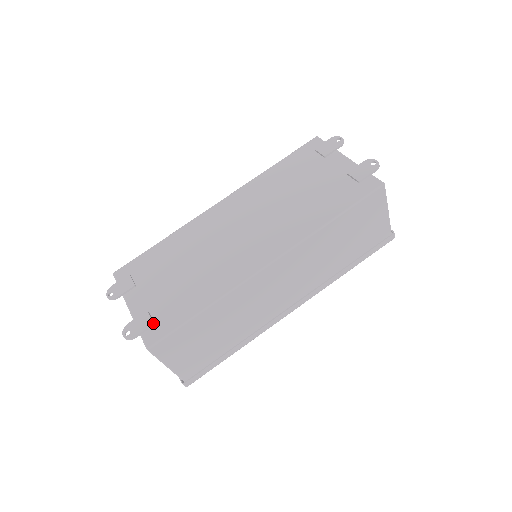
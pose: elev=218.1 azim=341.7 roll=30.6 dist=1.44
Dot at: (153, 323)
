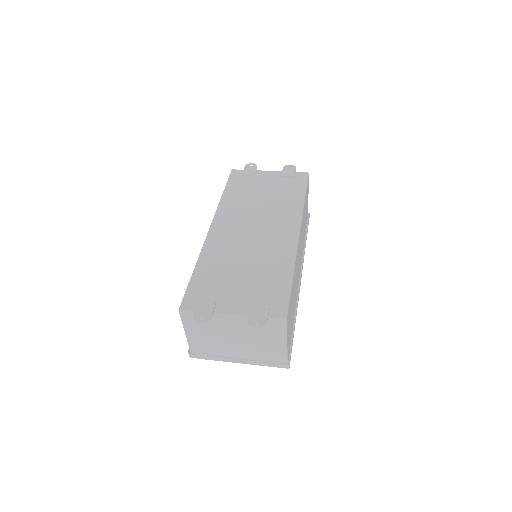
Dot at: (269, 305)
